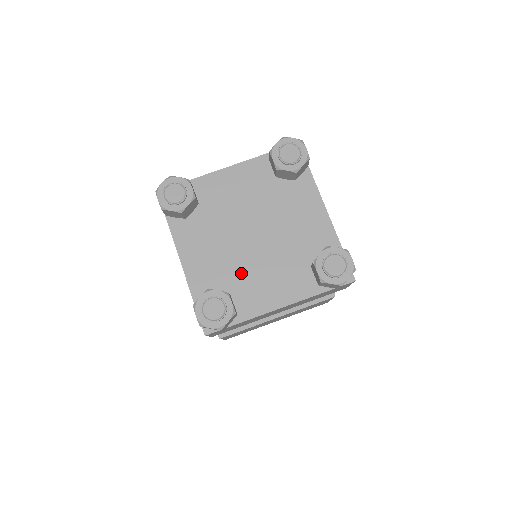
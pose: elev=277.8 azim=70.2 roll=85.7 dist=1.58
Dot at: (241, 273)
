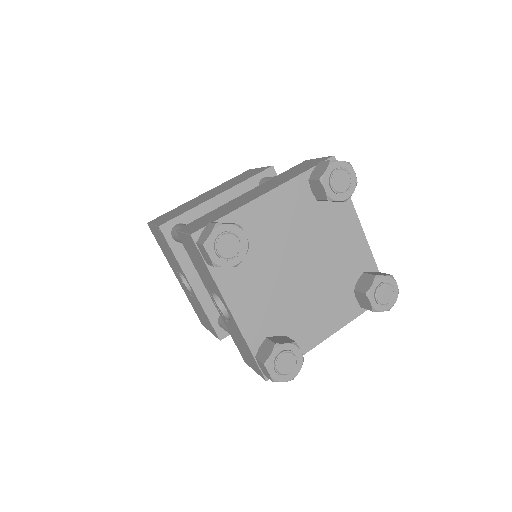
Dot at: (292, 311)
